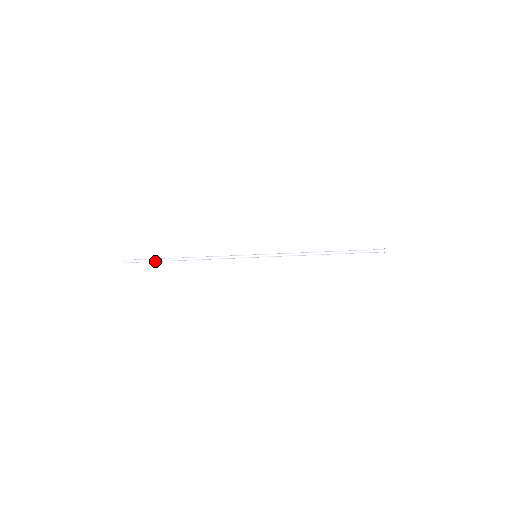
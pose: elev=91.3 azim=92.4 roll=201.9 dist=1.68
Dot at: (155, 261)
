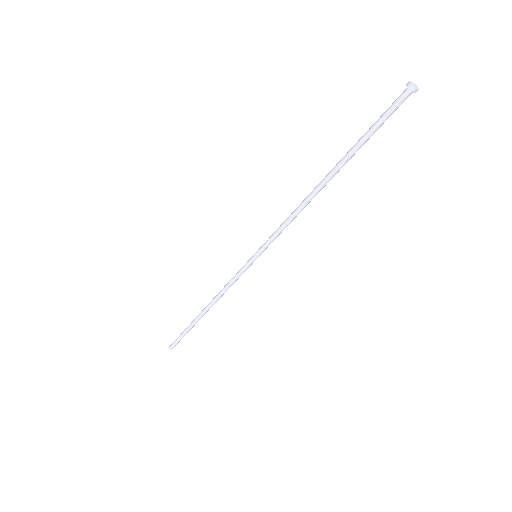
Dot at: occluded
